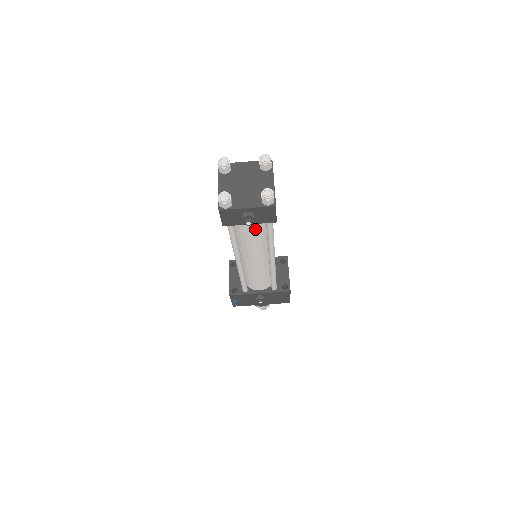
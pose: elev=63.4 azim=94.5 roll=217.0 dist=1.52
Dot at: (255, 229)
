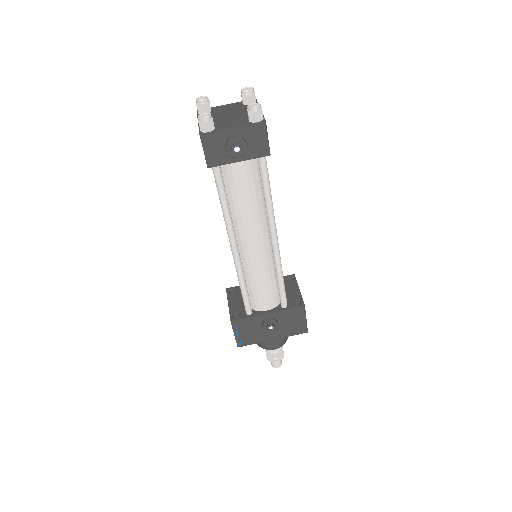
Dot at: (247, 178)
